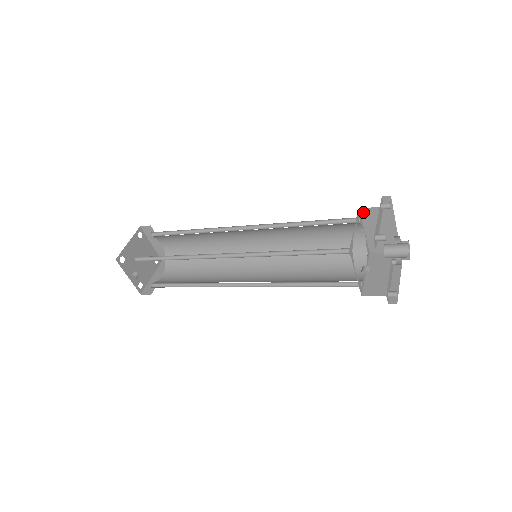
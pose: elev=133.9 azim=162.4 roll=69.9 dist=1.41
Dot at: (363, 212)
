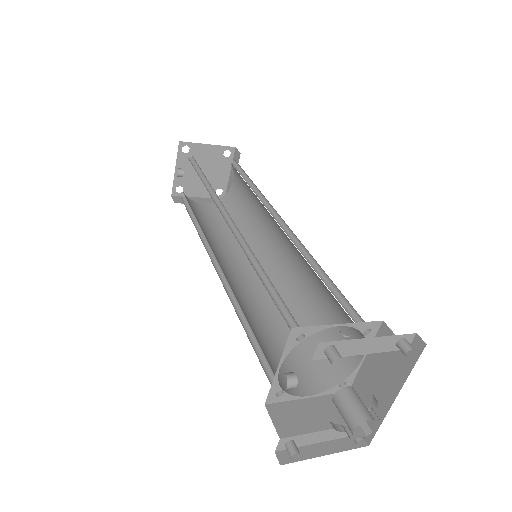
Dot at: (383, 330)
